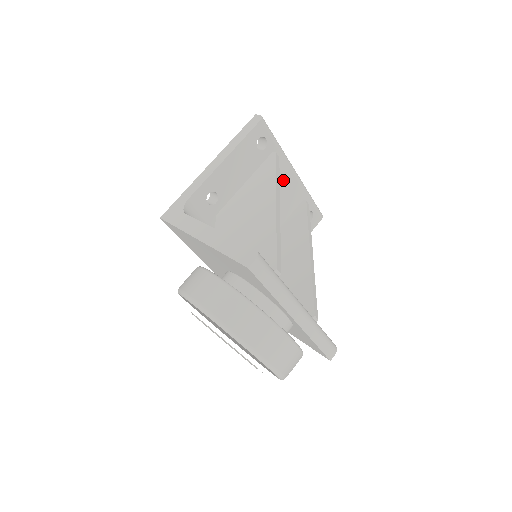
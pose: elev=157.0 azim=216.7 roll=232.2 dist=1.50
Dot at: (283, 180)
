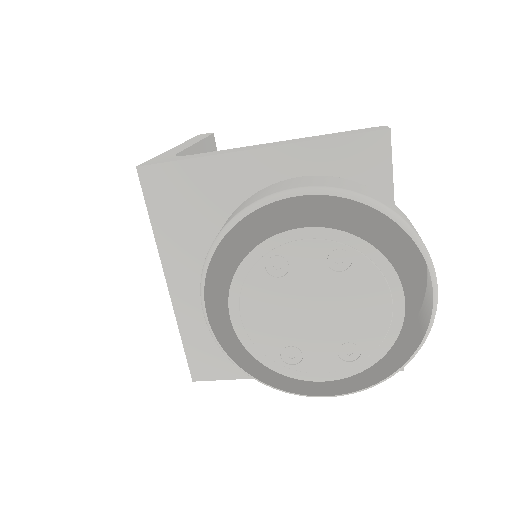
Dot at: occluded
